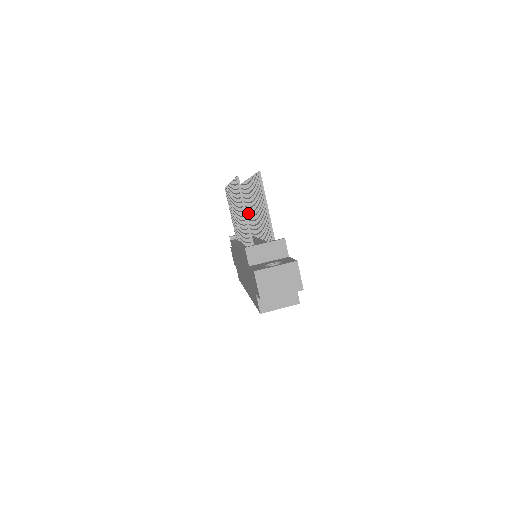
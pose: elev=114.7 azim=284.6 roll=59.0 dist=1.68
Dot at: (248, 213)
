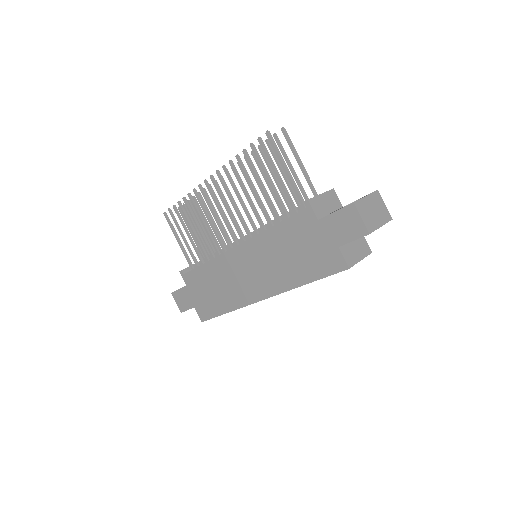
Dot at: (204, 232)
